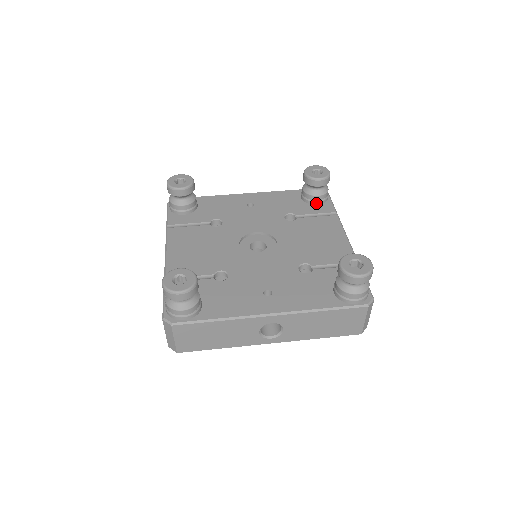
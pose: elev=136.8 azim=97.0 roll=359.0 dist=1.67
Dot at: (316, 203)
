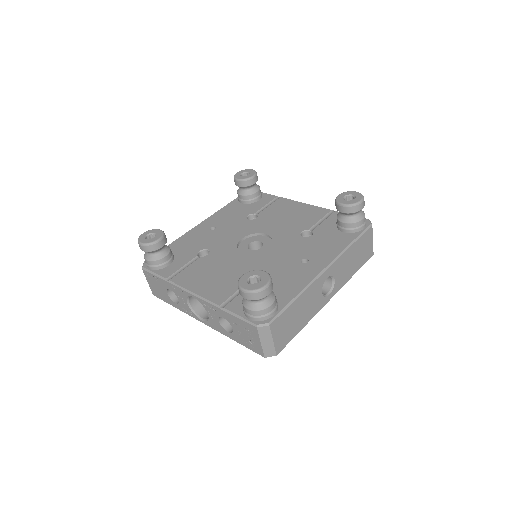
Dot at: (258, 199)
